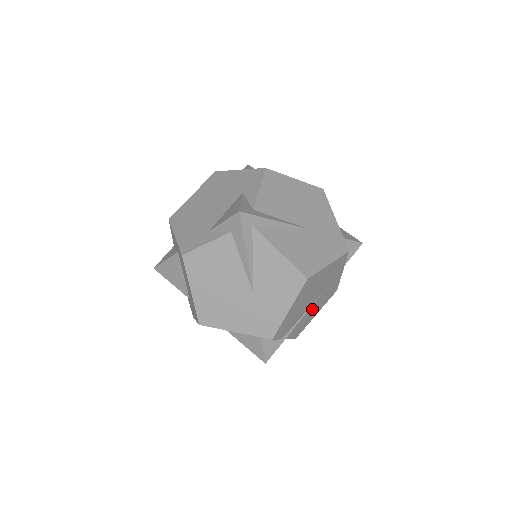
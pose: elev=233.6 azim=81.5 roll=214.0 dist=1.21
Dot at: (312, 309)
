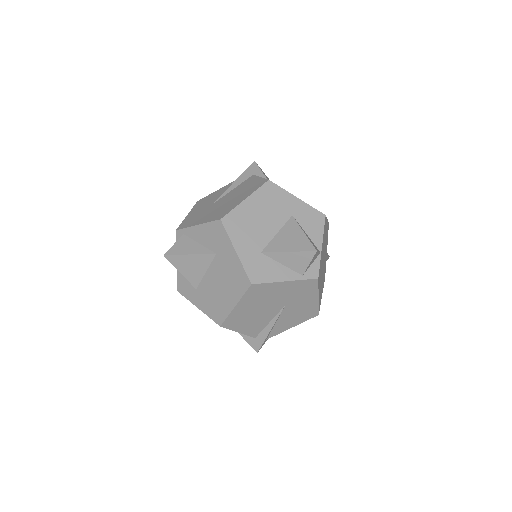
Dot at: (325, 244)
